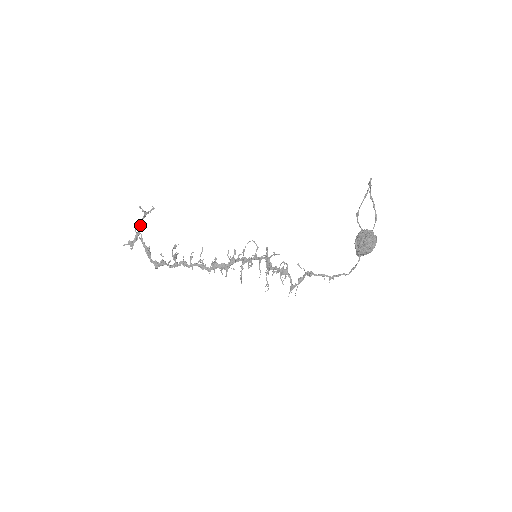
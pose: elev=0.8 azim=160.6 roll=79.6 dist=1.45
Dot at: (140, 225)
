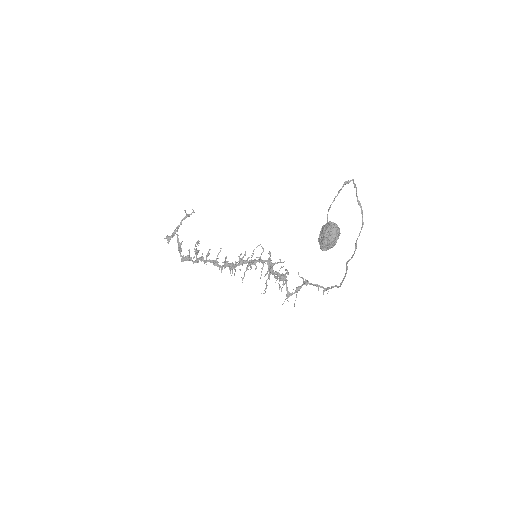
Dot at: (180, 224)
